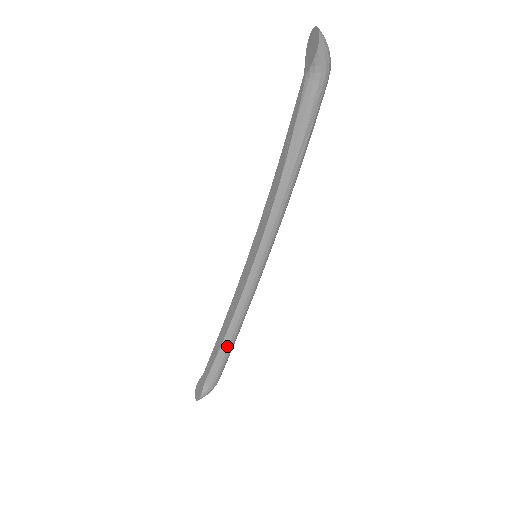
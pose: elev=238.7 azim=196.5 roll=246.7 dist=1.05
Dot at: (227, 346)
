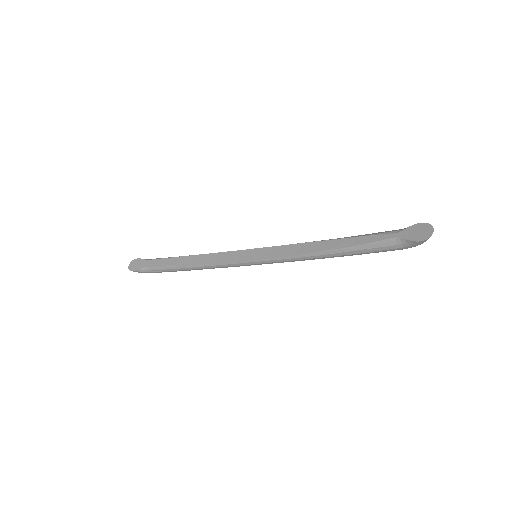
Dot at: (182, 269)
